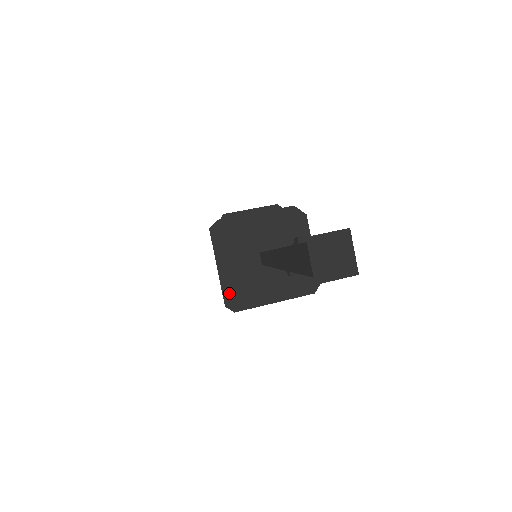
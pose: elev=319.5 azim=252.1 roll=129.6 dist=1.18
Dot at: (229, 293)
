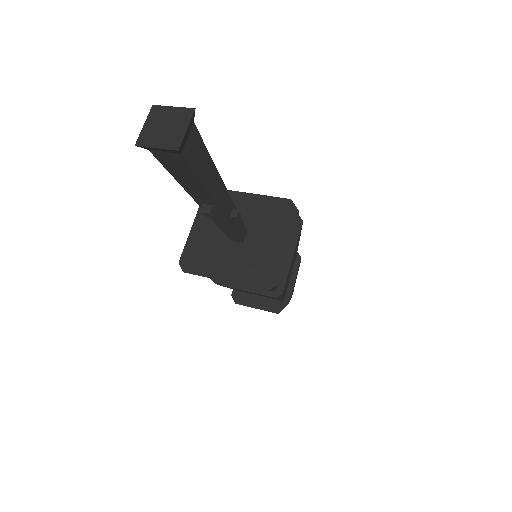
Dot at: (189, 253)
